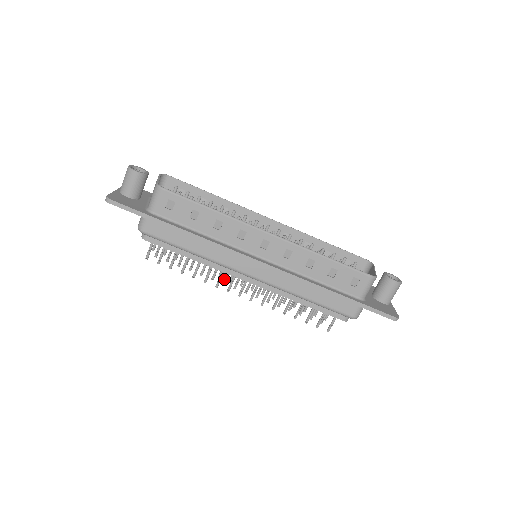
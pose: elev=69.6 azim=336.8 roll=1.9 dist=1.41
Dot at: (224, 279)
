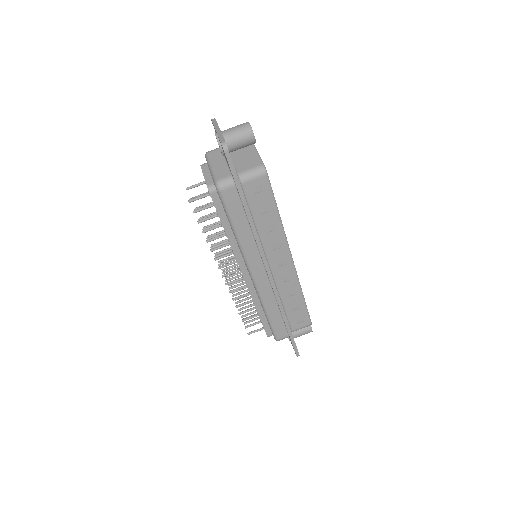
Dot at: (219, 254)
